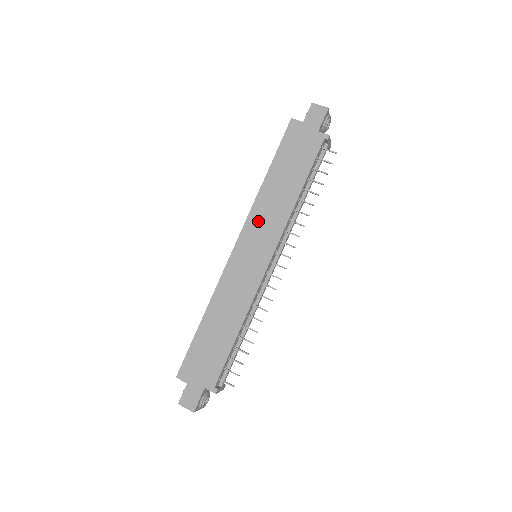
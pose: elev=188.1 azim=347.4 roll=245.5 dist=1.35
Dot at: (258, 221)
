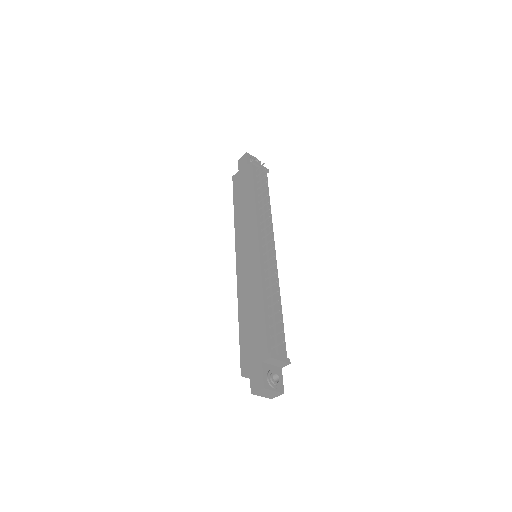
Dot at: (241, 234)
